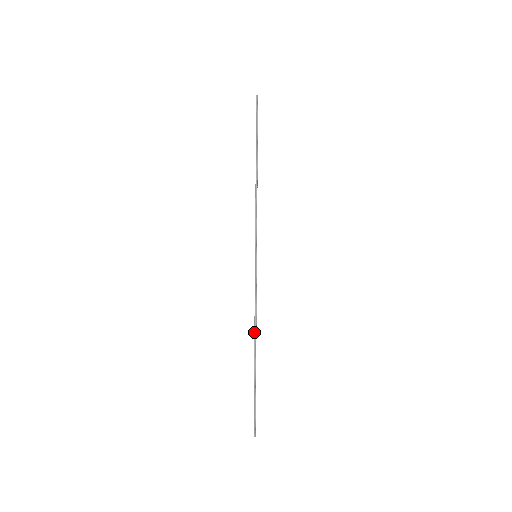
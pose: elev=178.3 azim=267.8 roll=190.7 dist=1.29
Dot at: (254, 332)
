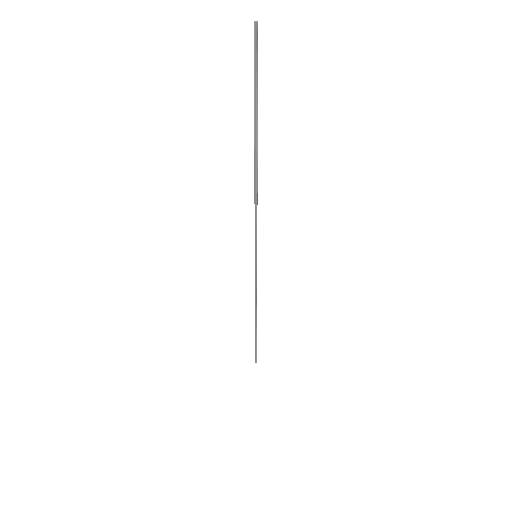
Dot at: occluded
